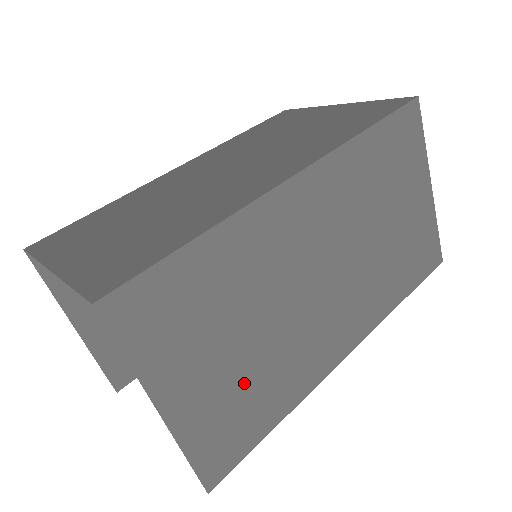
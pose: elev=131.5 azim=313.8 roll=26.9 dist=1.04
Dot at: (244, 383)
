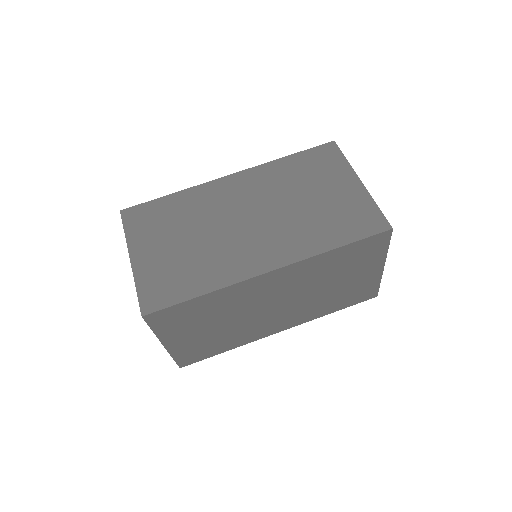
Dot at: (211, 339)
